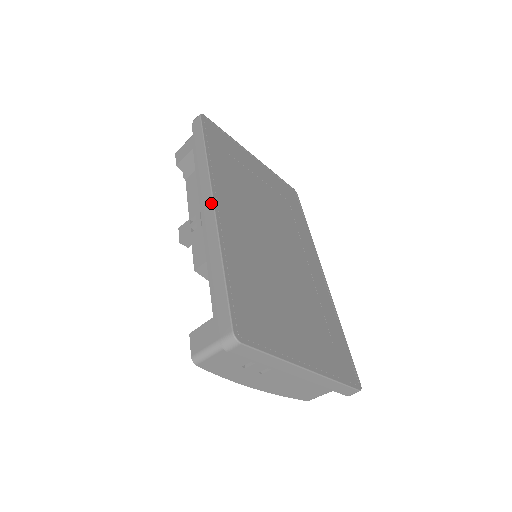
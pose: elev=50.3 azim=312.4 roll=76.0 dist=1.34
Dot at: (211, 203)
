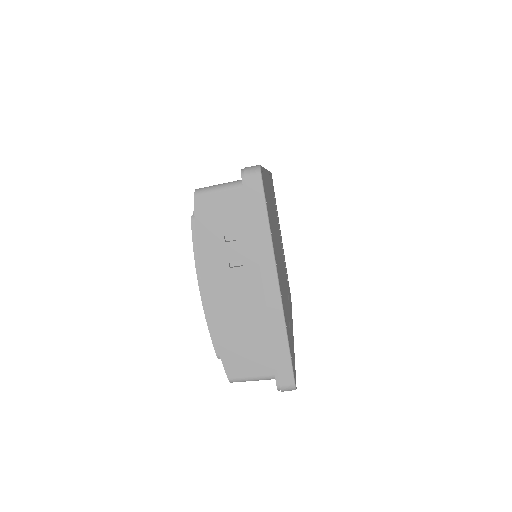
Dot at: occluded
